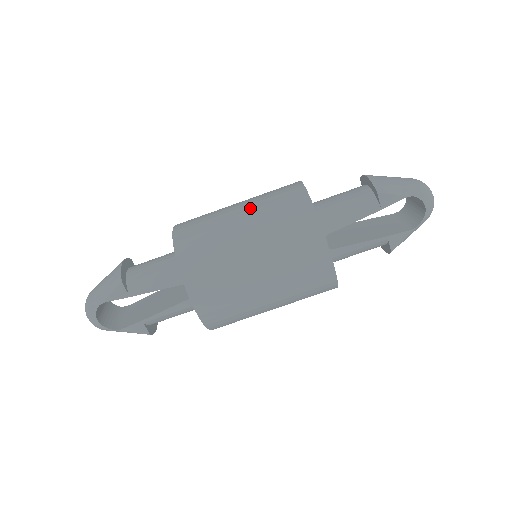
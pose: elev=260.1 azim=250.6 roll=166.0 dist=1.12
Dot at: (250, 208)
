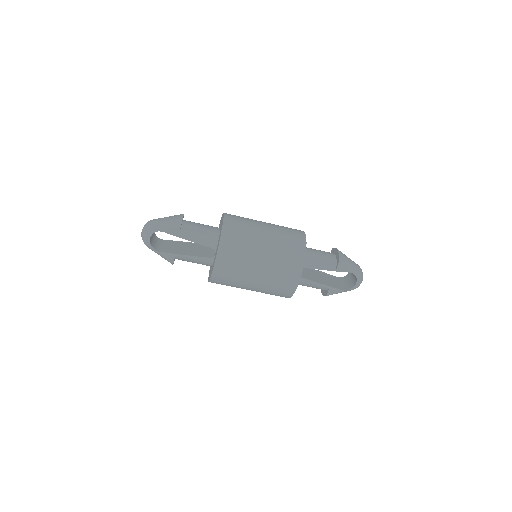
Dot at: (273, 230)
